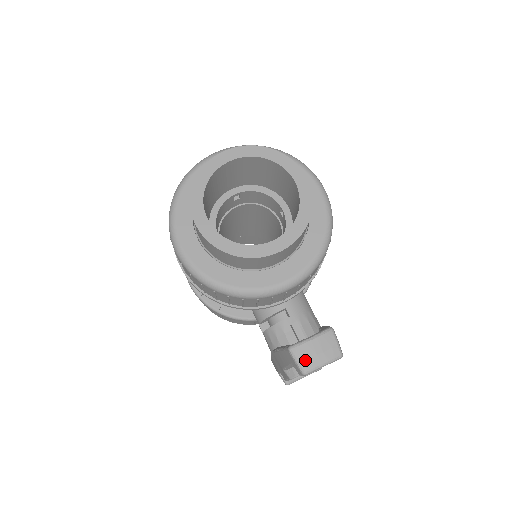
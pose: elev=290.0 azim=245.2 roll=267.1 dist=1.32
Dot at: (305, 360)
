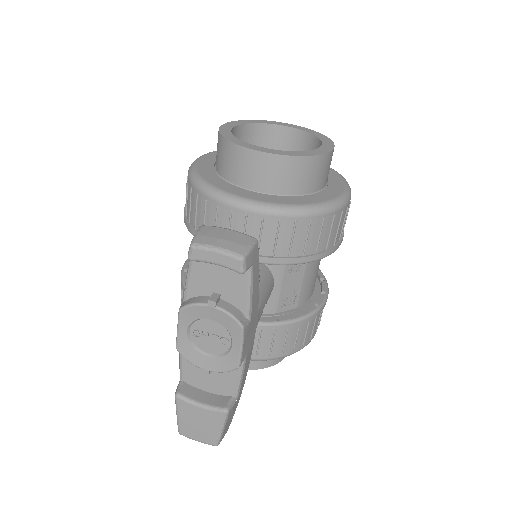
Dot at: (205, 235)
